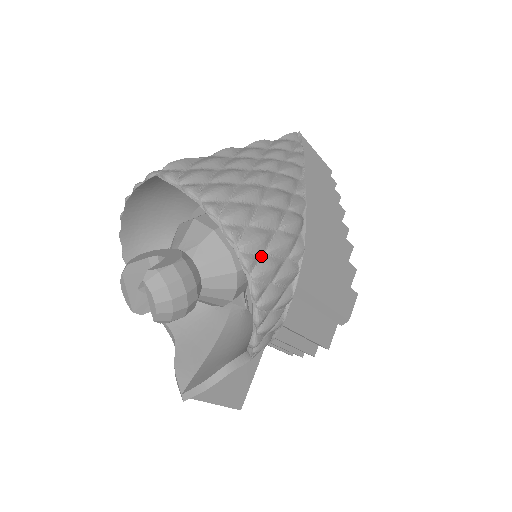
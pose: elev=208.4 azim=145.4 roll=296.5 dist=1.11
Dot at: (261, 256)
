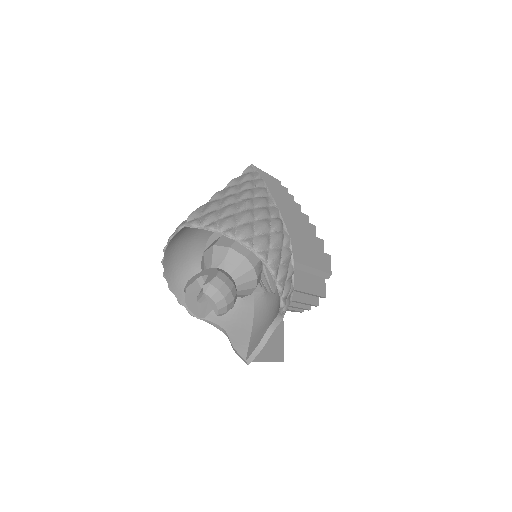
Dot at: (268, 251)
